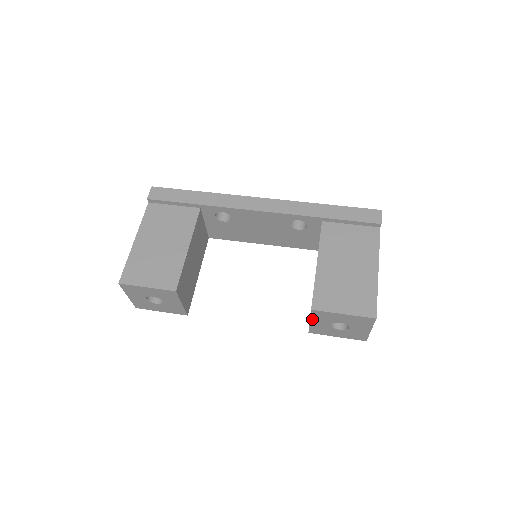
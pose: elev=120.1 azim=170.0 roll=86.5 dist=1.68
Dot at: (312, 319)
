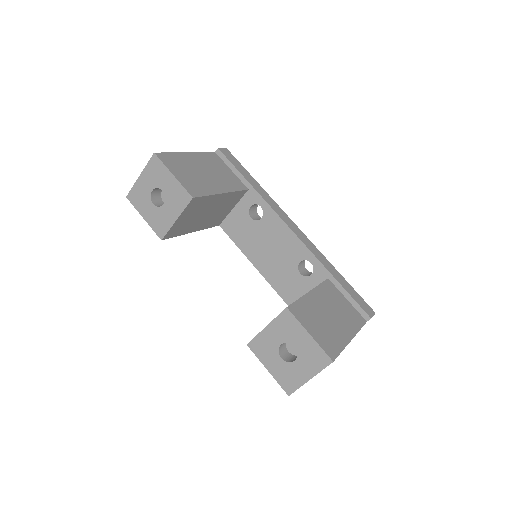
Dot at: (272, 323)
